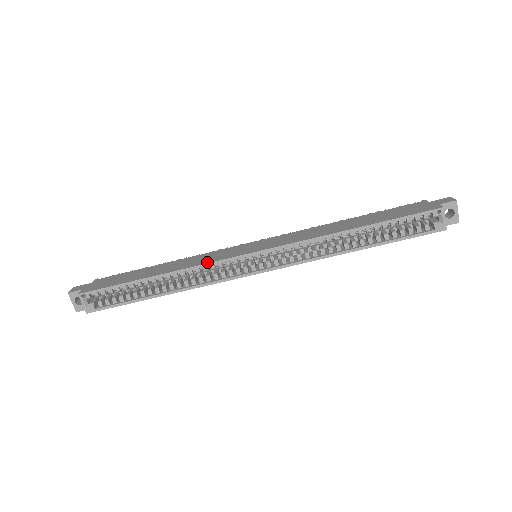
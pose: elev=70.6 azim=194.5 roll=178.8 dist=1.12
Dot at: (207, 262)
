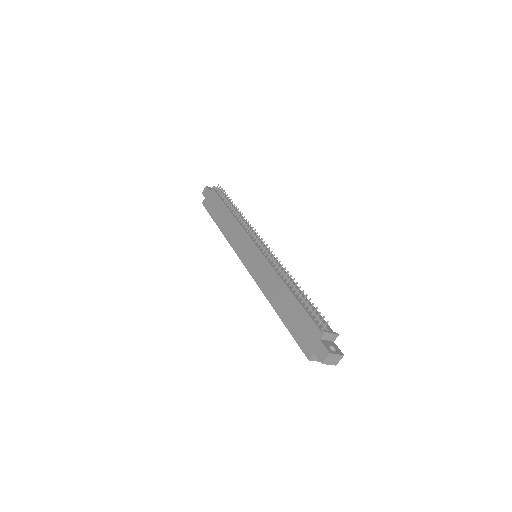
Dot at: (232, 245)
